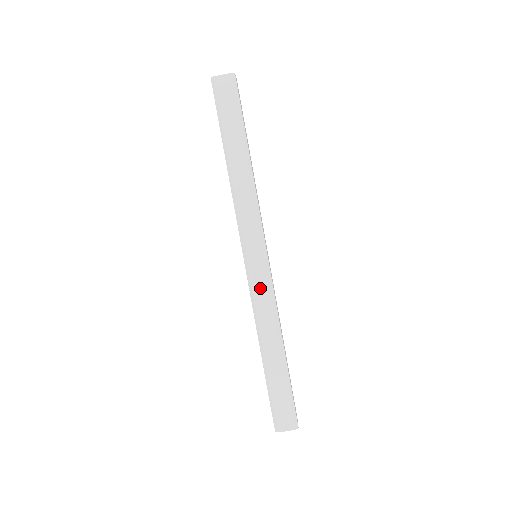
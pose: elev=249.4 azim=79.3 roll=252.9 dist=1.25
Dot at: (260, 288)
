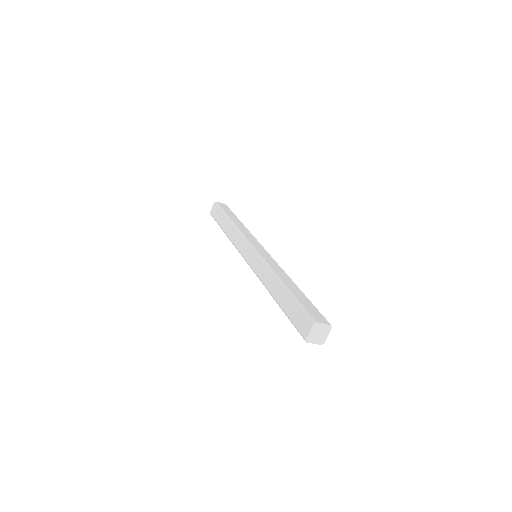
Dot at: (256, 265)
